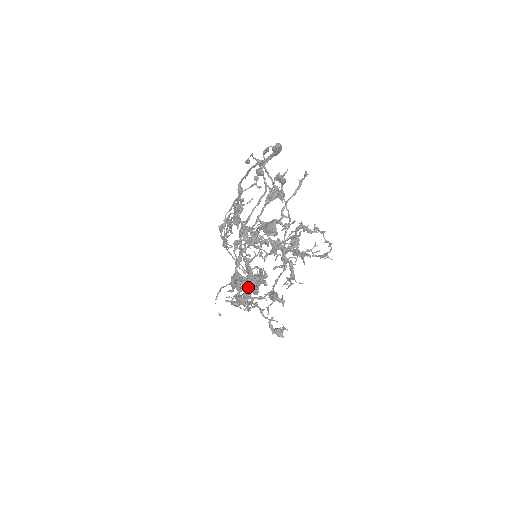
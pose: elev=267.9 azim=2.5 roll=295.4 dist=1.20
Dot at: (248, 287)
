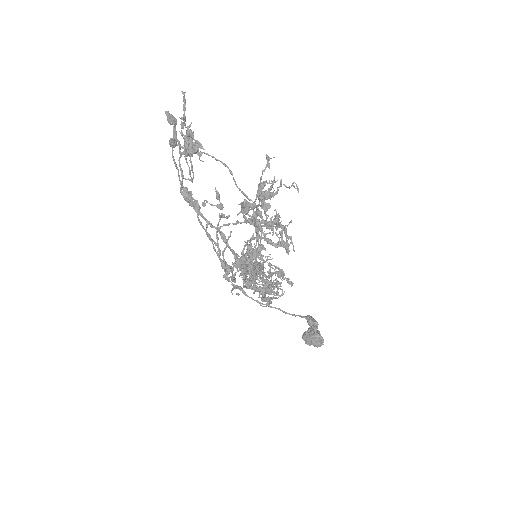
Dot at: (245, 253)
